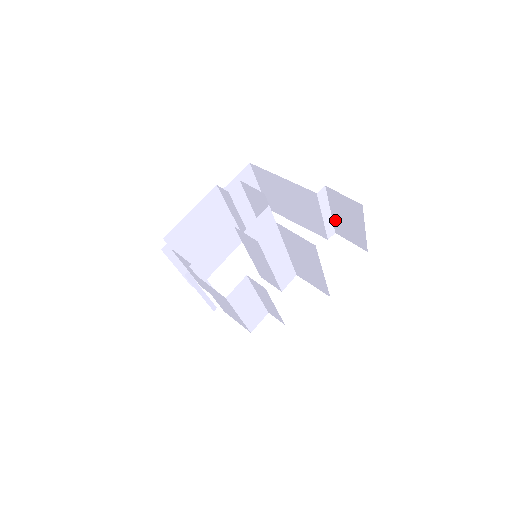
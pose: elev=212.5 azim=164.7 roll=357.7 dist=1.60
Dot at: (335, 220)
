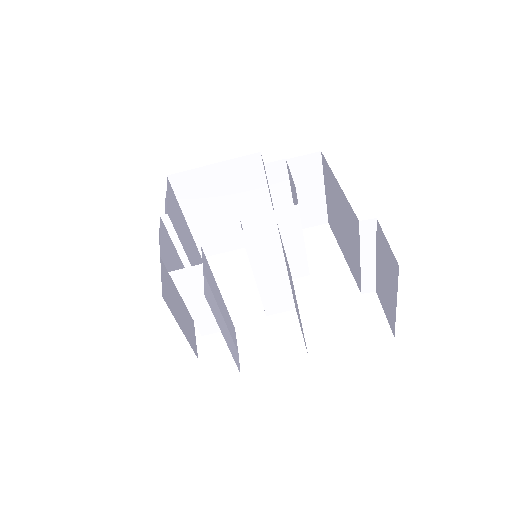
Dot at: (378, 273)
